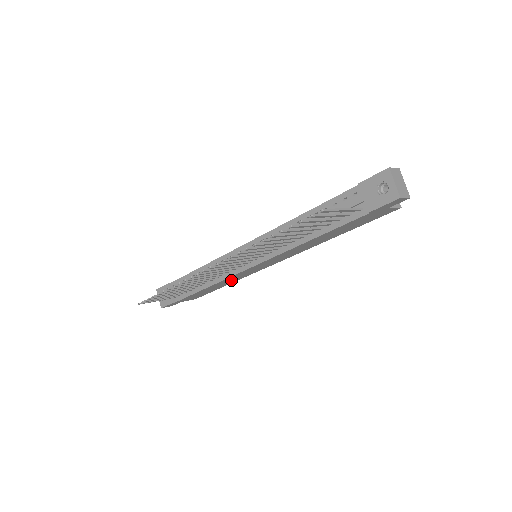
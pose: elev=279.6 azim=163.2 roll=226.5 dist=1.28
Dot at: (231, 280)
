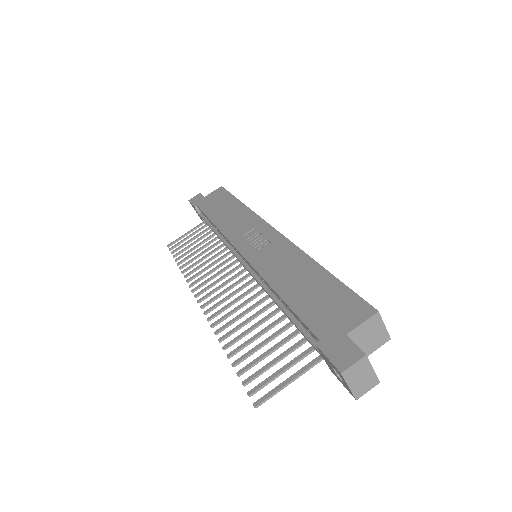
Dot at: occluded
